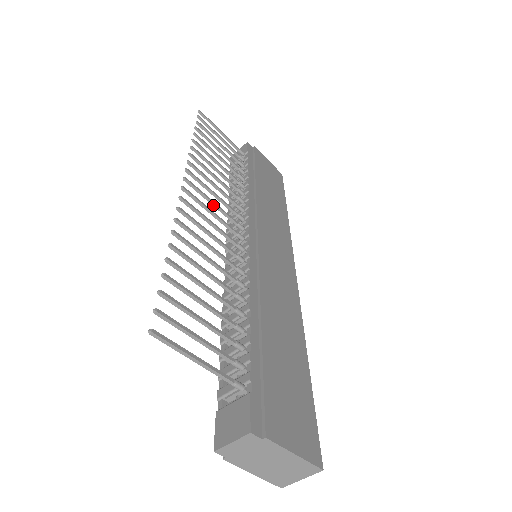
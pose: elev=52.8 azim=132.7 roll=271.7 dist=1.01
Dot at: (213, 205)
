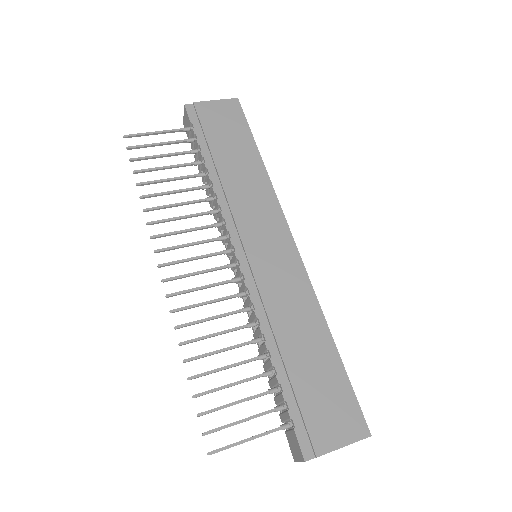
Dot at: occluded
